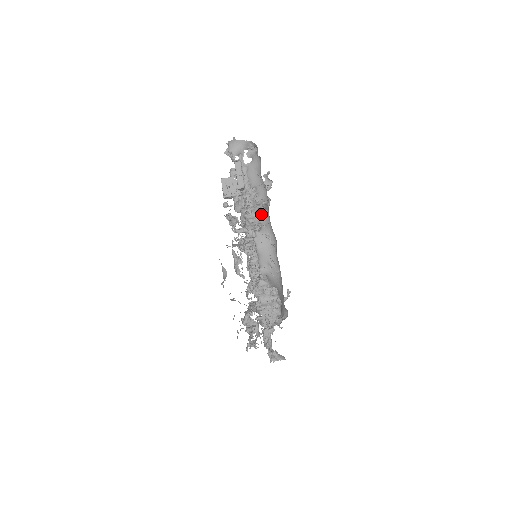
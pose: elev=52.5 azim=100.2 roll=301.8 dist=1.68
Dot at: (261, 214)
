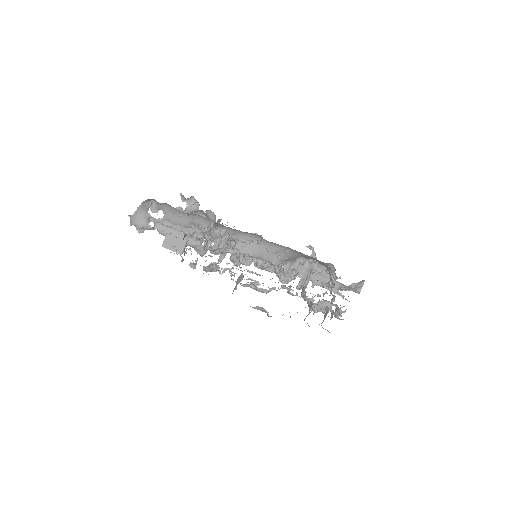
Dot at: occluded
